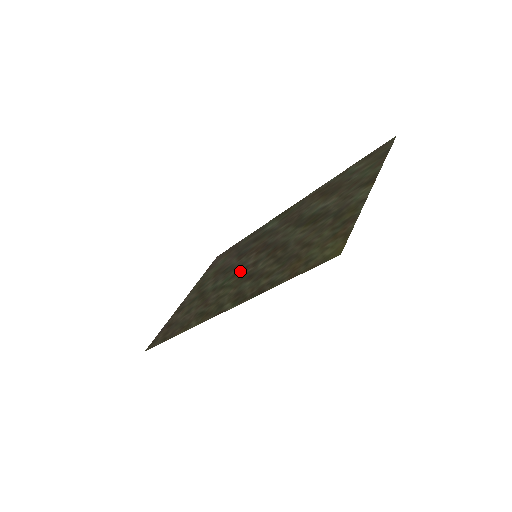
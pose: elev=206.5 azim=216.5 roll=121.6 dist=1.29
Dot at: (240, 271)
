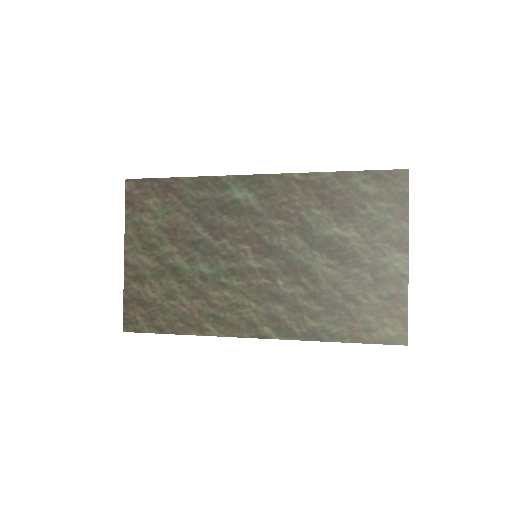
Dot at: (242, 272)
